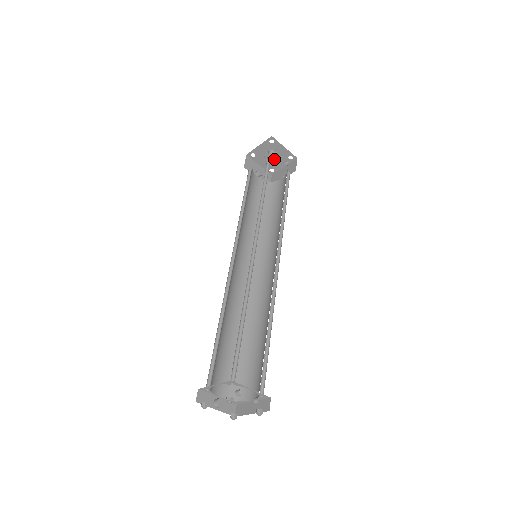
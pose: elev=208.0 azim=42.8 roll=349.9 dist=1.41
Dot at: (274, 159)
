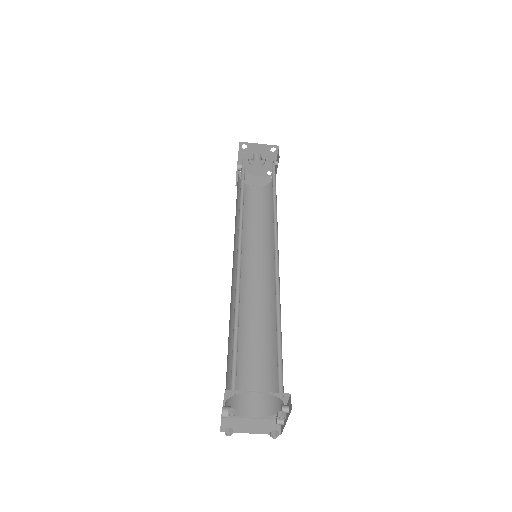
Dot at: (260, 164)
